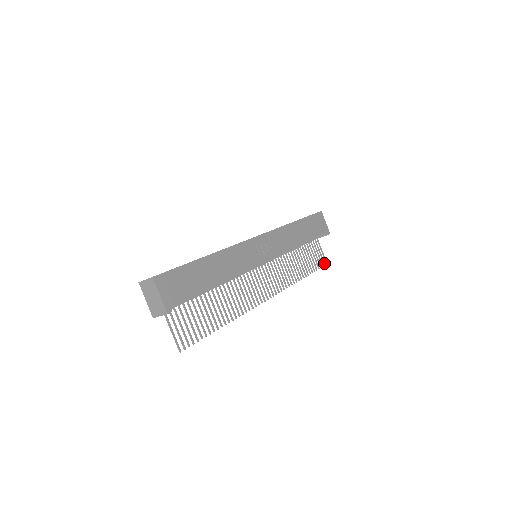
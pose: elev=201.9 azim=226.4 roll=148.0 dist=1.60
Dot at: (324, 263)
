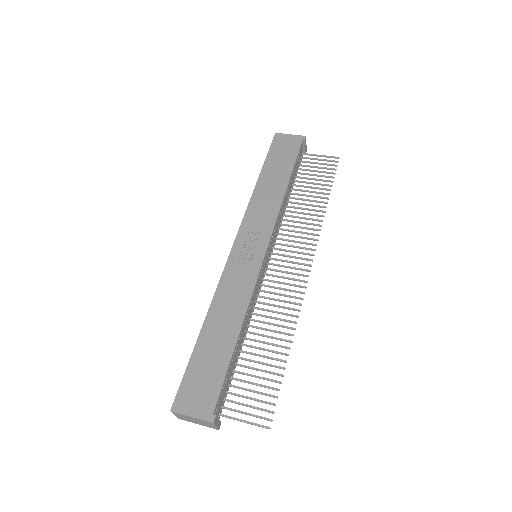
Dot at: (335, 162)
